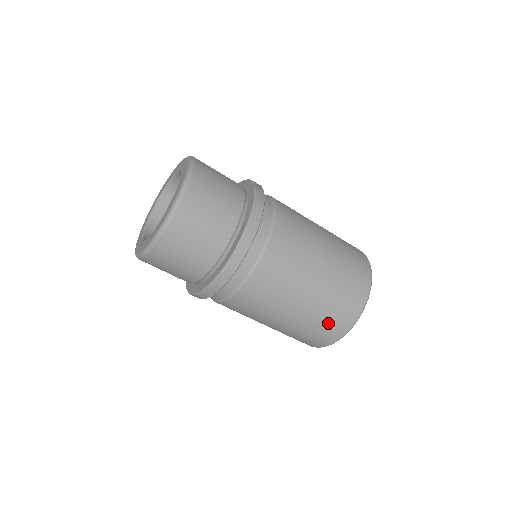
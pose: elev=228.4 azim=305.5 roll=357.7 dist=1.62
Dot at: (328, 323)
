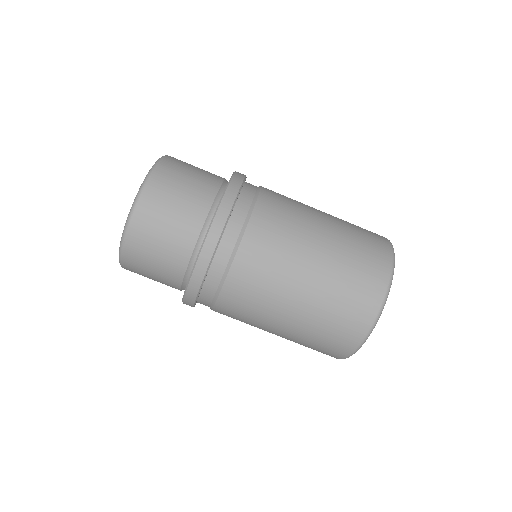
Dot at: (351, 299)
